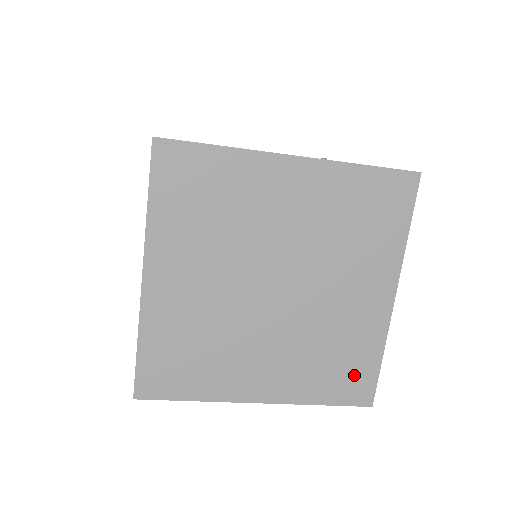
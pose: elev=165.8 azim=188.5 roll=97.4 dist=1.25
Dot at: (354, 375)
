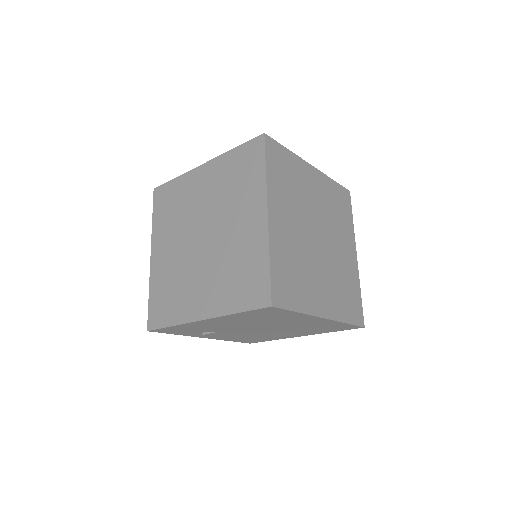
Dot at: (254, 282)
